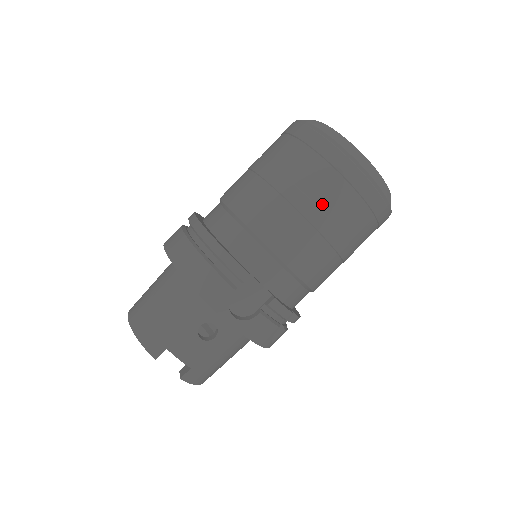
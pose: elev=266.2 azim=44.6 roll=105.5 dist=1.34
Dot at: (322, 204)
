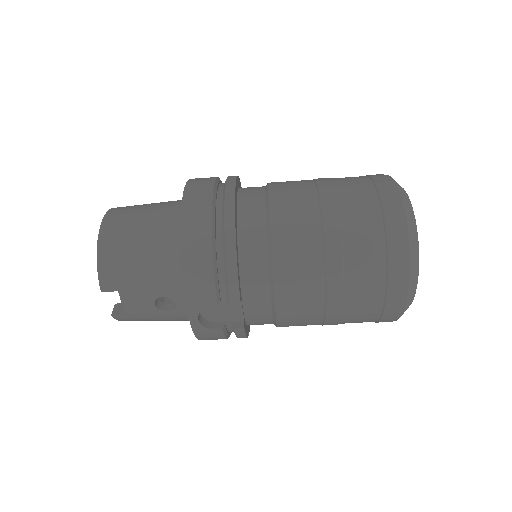
Dot at: (349, 293)
